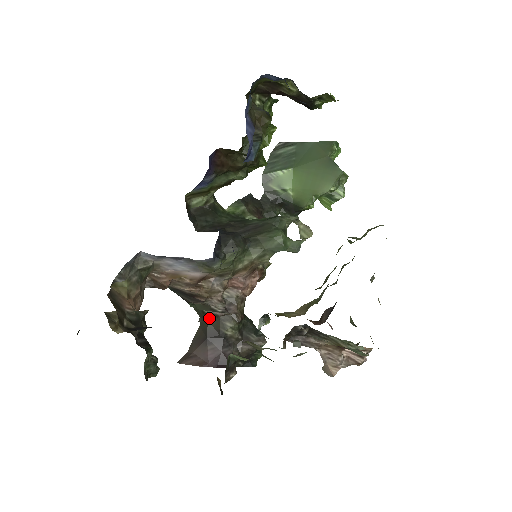
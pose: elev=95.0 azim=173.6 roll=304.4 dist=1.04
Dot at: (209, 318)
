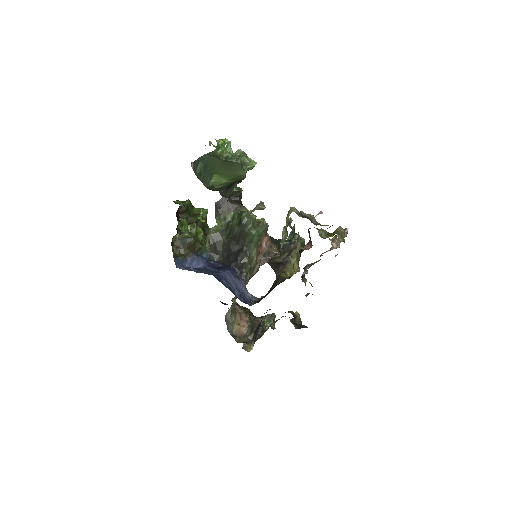
Dot at: occluded
